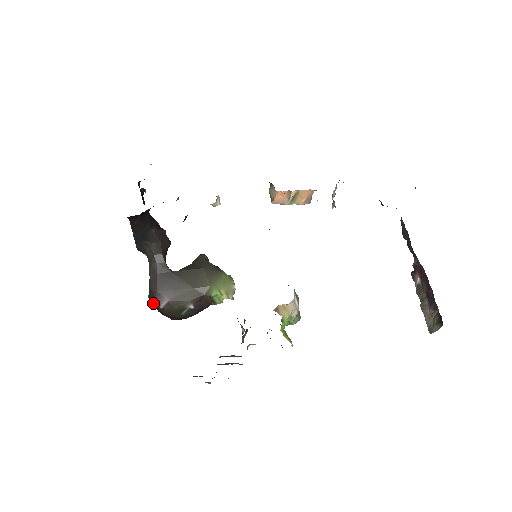
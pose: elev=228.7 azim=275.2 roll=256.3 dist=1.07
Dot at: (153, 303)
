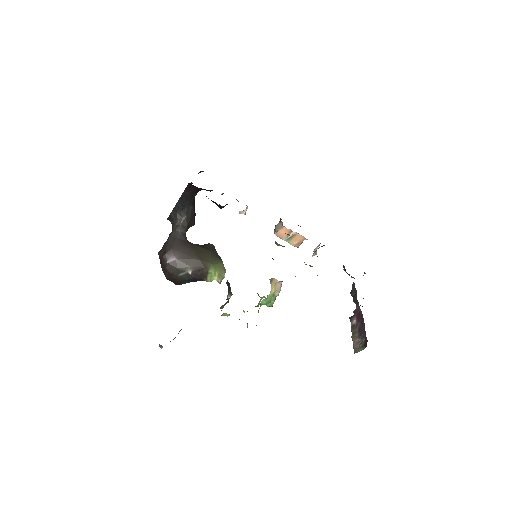
Dot at: (162, 257)
